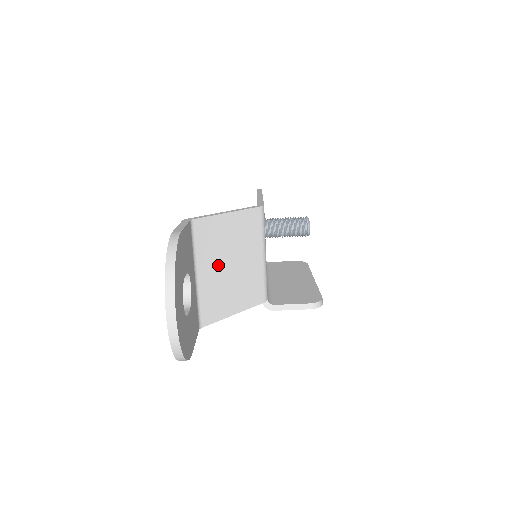
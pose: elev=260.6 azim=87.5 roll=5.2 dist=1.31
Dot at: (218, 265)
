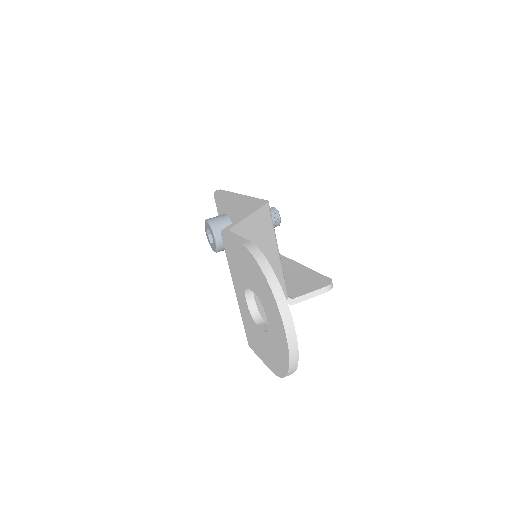
Dot at: occluded
